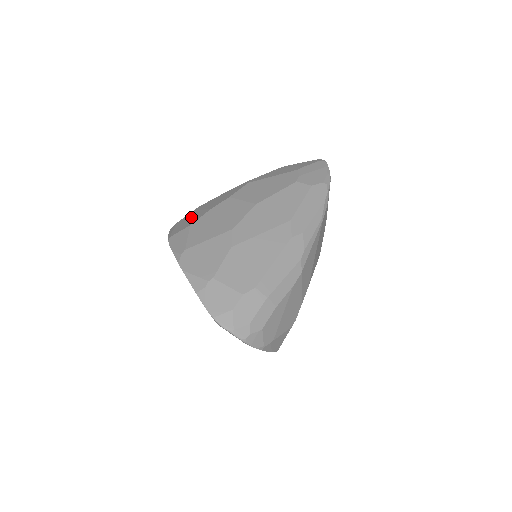
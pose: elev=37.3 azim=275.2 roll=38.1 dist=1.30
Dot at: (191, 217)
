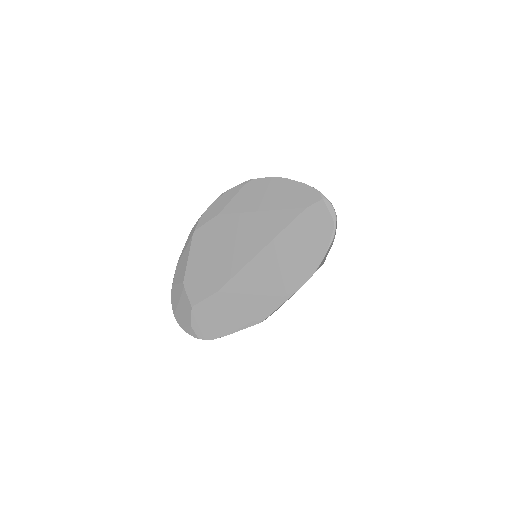
Dot at: occluded
